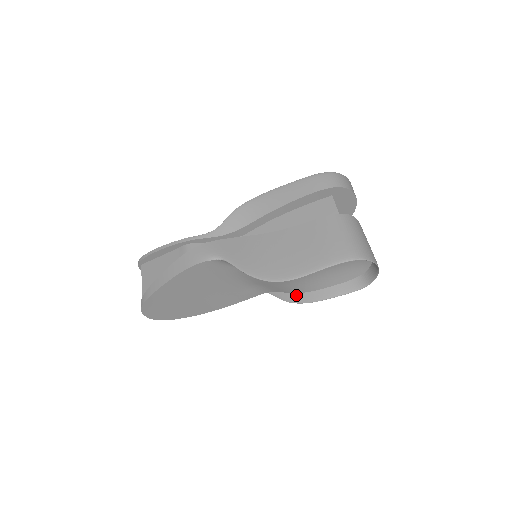
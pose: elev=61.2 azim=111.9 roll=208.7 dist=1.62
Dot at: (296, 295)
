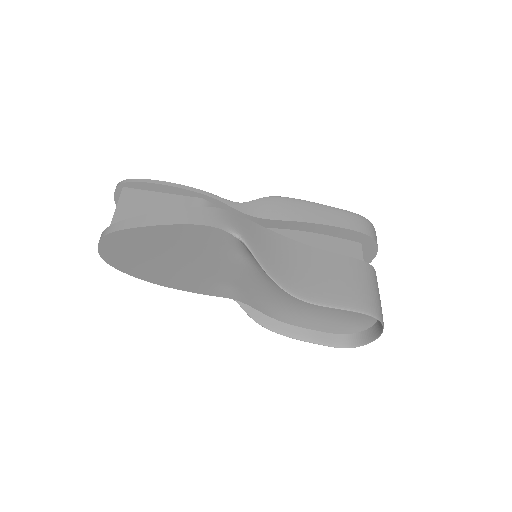
Dot at: (269, 319)
